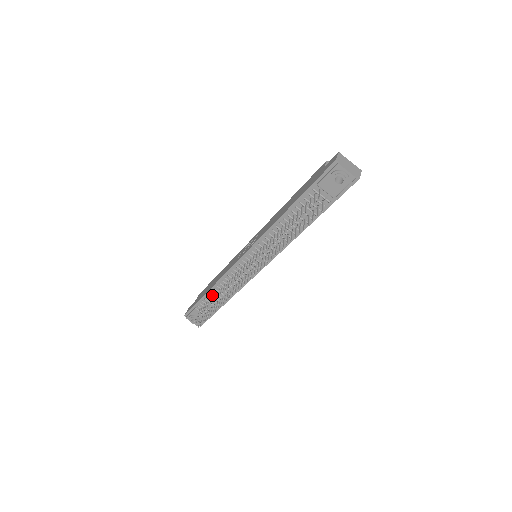
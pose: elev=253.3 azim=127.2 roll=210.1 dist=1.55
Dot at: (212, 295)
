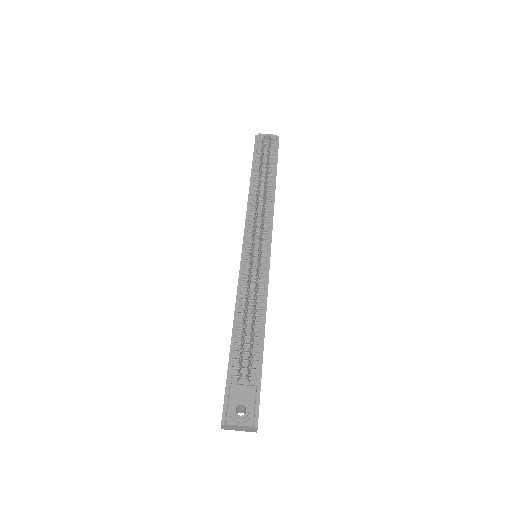
Dot at: (240, 335)
